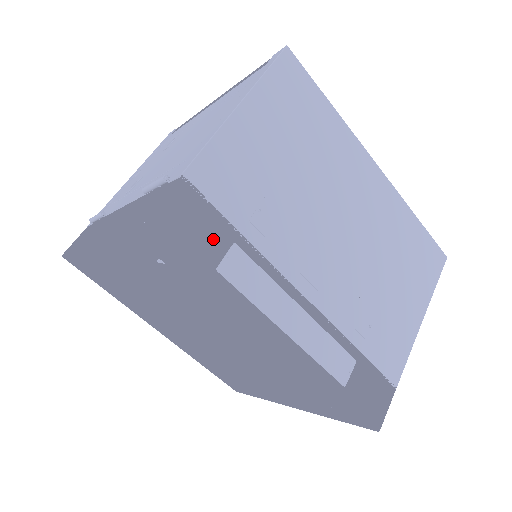
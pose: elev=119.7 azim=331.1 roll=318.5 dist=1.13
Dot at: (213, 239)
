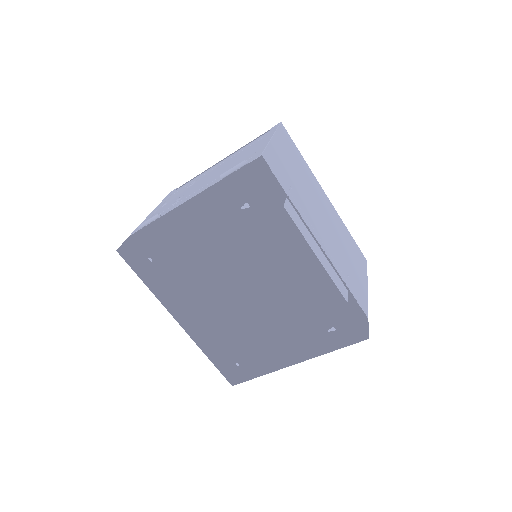
Dot at: (279, 191)
